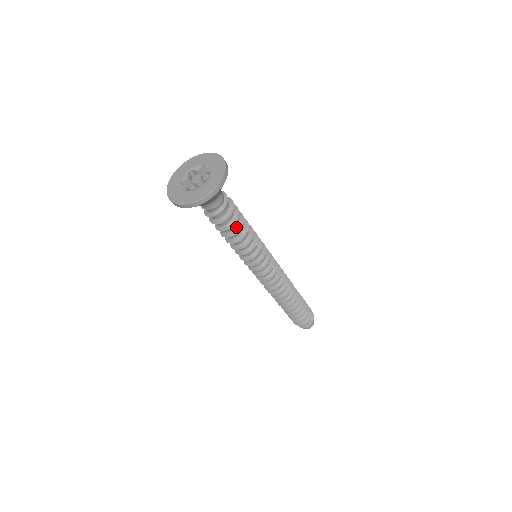
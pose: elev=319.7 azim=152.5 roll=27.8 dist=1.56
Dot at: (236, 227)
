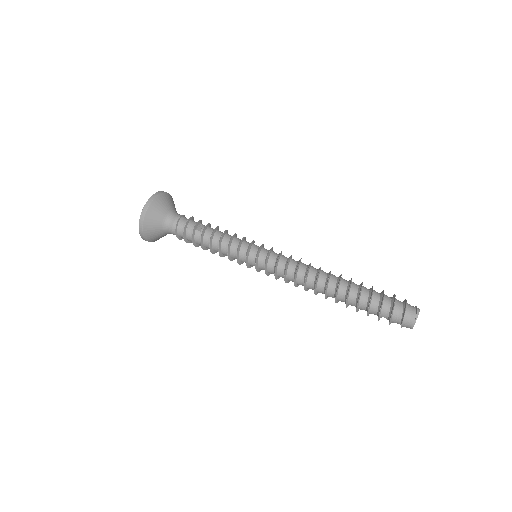
Dot at: (201, 240)
